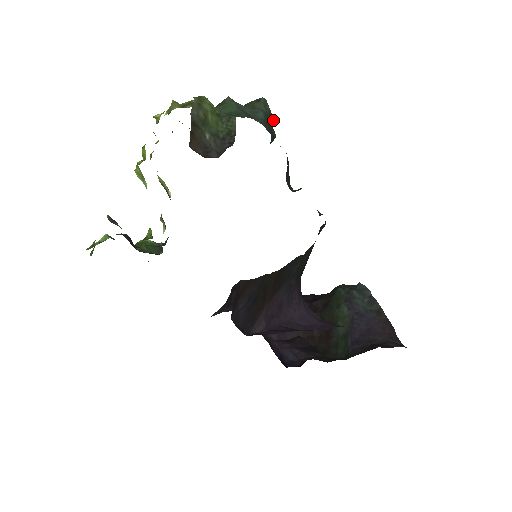
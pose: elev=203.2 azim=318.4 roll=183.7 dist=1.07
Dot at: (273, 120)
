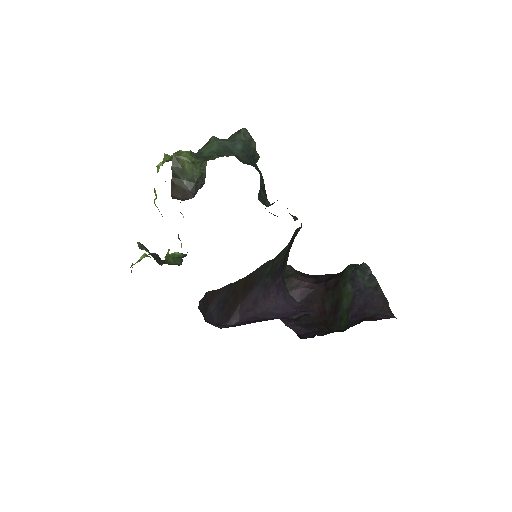
Dot at: (255, 144)
